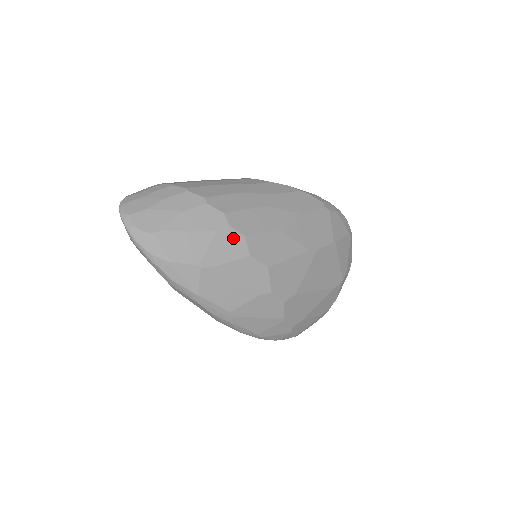
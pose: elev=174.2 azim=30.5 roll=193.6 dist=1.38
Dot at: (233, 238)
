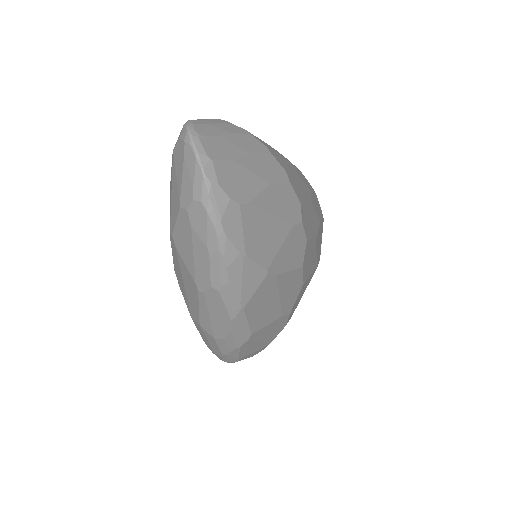
Dot at: (300, 239)
